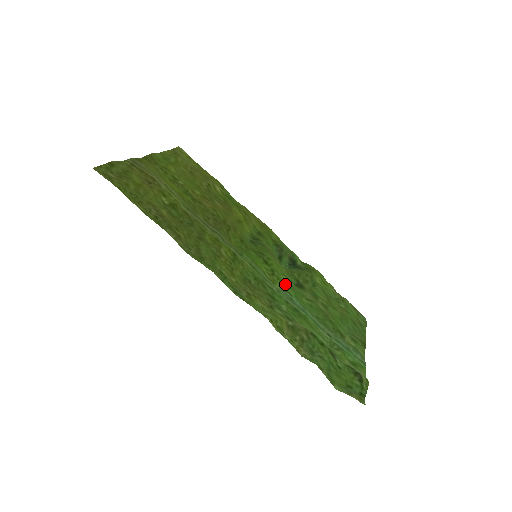
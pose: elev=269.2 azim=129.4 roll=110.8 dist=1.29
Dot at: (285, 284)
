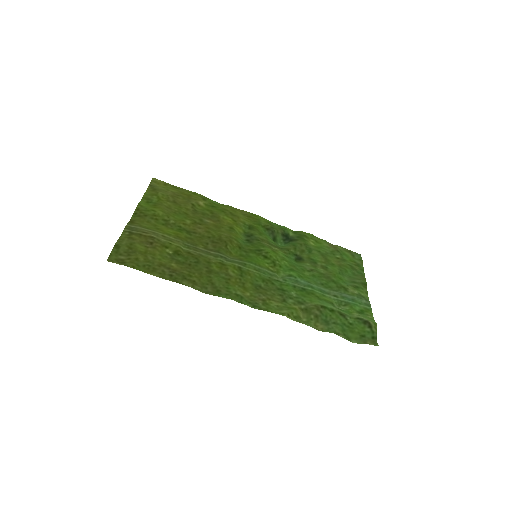
Dot at: (287, 268)
